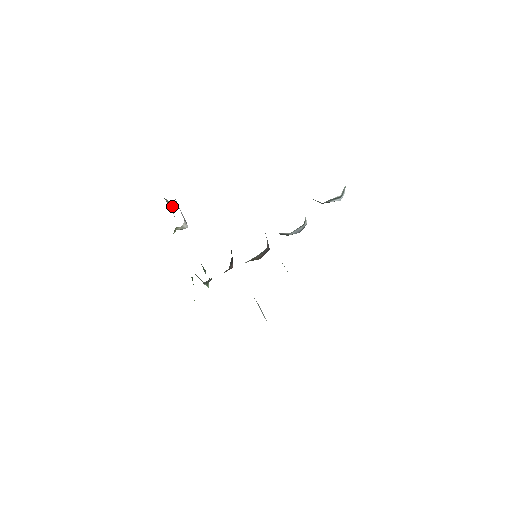
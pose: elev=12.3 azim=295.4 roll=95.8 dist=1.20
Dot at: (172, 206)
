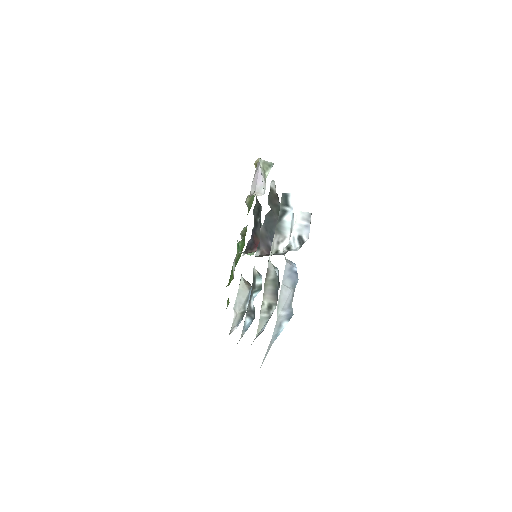
Dot at: (271, 166)
